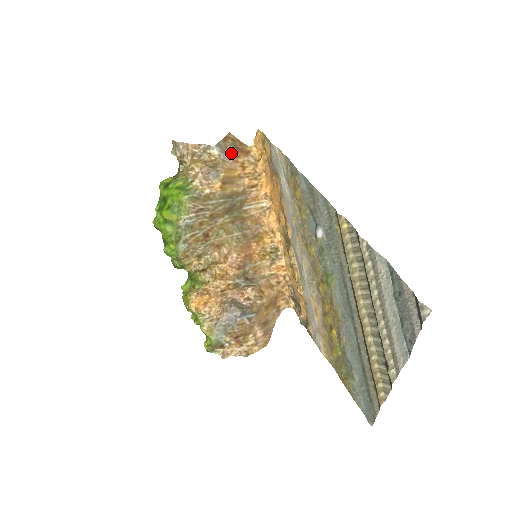
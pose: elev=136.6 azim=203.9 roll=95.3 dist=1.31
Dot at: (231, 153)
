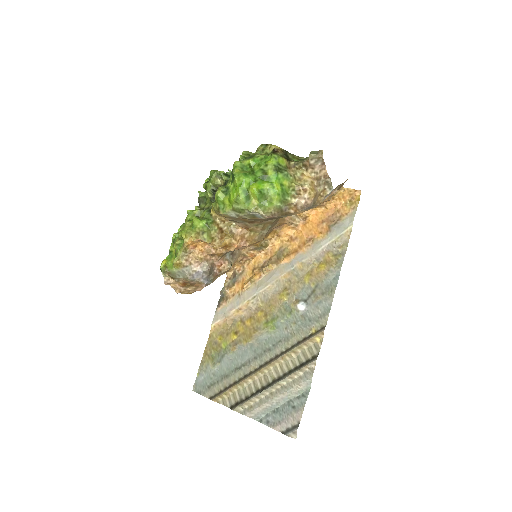
Dot at: (332, 193)
